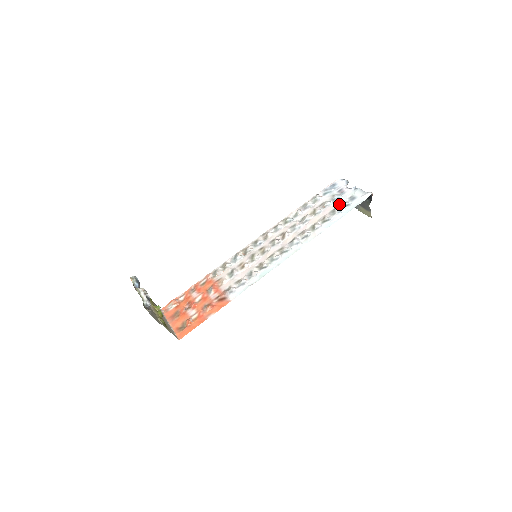
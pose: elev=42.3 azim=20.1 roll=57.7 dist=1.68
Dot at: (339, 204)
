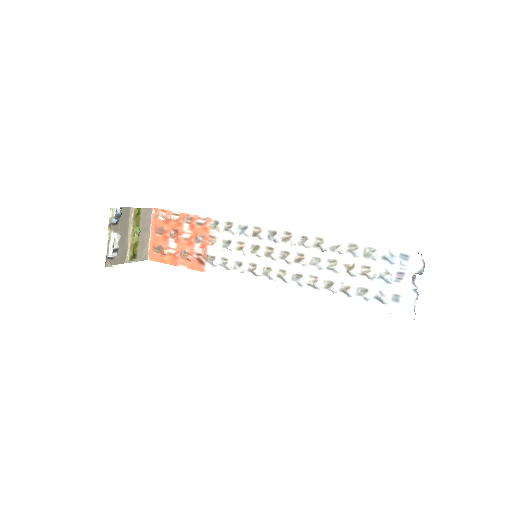
Dot at: (378, 290)
